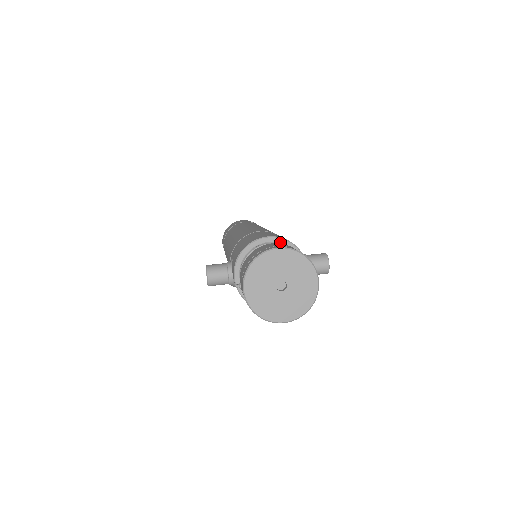
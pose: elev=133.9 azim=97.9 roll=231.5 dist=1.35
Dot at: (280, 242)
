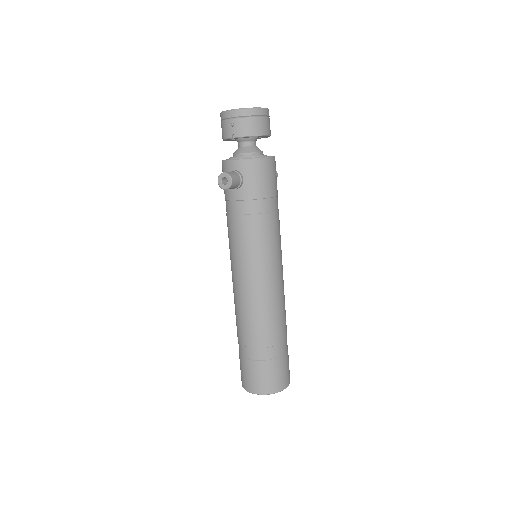
Dot at: occluded
